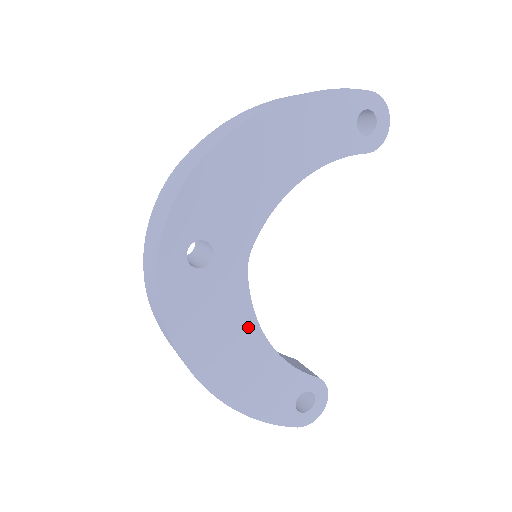
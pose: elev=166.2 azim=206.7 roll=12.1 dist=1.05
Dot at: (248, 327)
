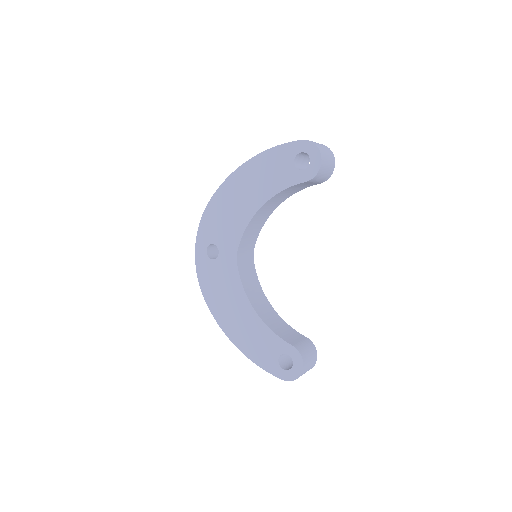
Dot at: (241, 298)
